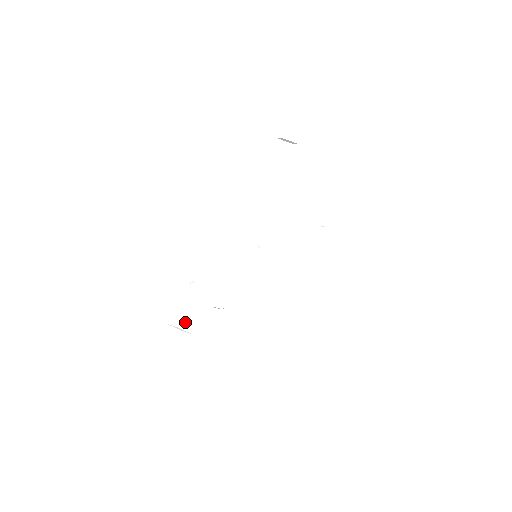
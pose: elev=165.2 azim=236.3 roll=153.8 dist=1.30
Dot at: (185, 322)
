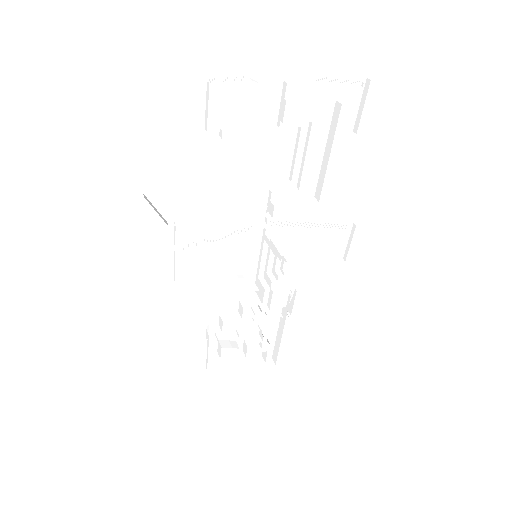
Dot at: occluded
